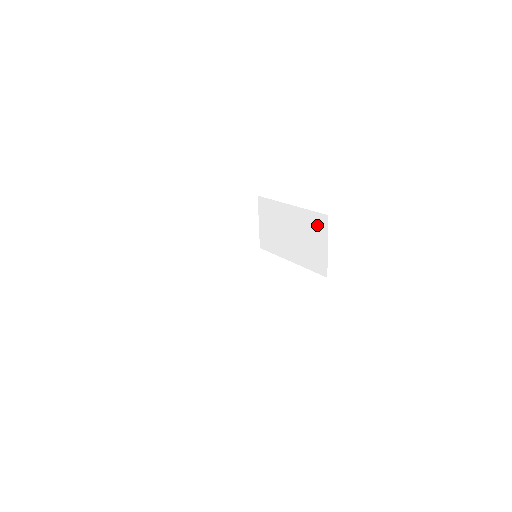
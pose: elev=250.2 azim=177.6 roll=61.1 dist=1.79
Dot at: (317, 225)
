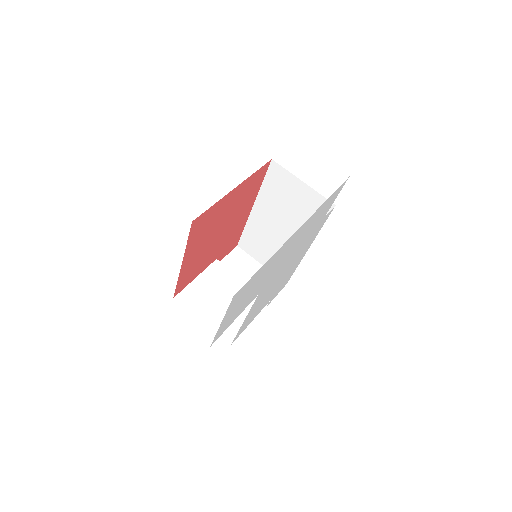
Dot at: (278, 182)
